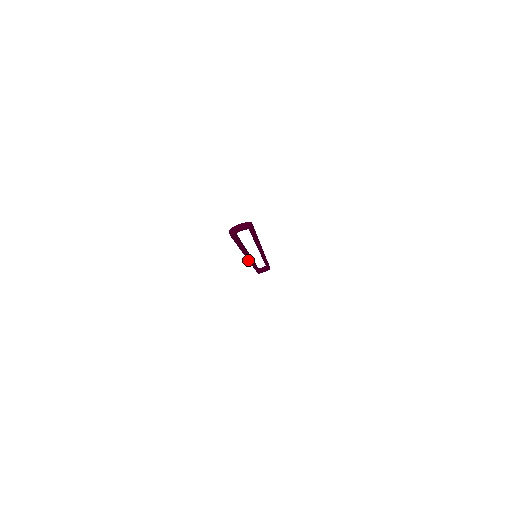
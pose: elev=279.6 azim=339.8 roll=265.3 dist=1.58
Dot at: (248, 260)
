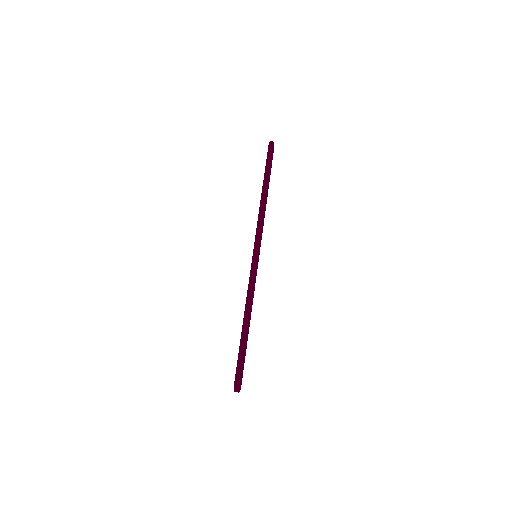
Dot at: (257, 251)
